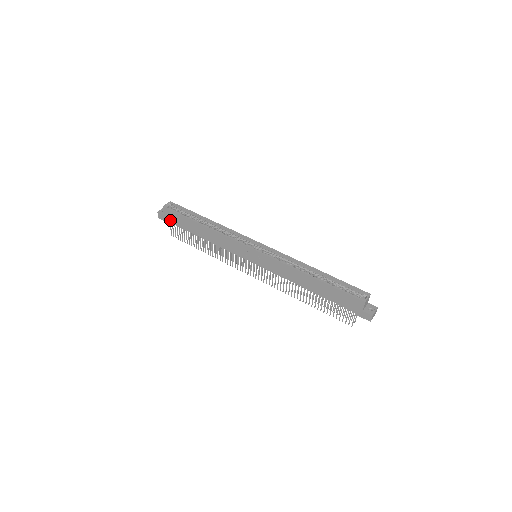
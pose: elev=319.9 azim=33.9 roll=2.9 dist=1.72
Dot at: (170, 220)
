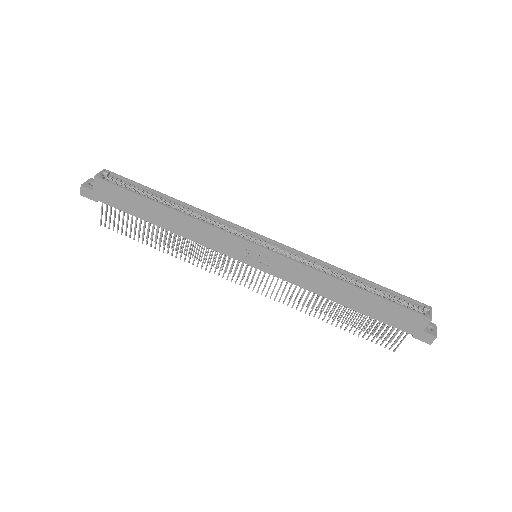
Dot at: (105, 199)
